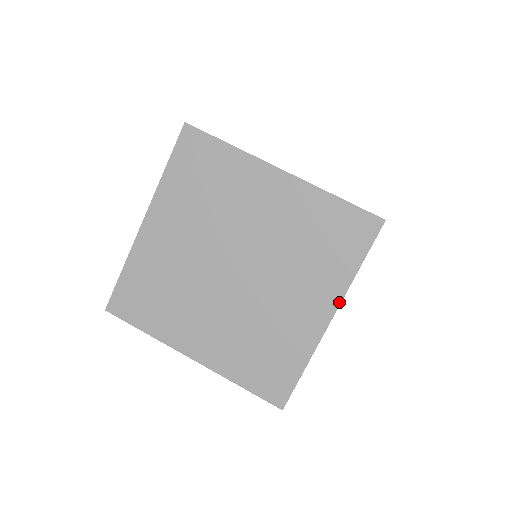
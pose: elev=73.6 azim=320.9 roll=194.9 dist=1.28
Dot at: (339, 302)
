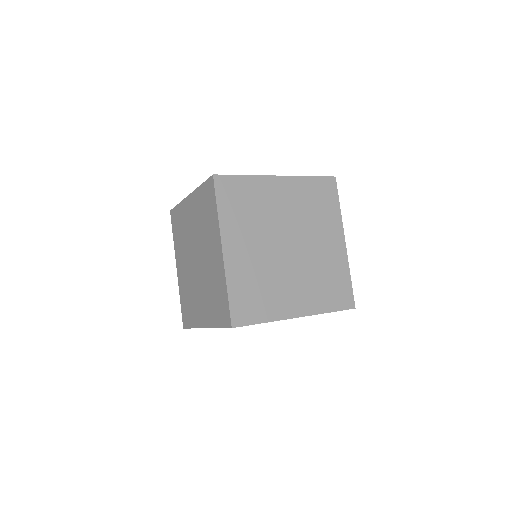
Dot at: (220, 237)
